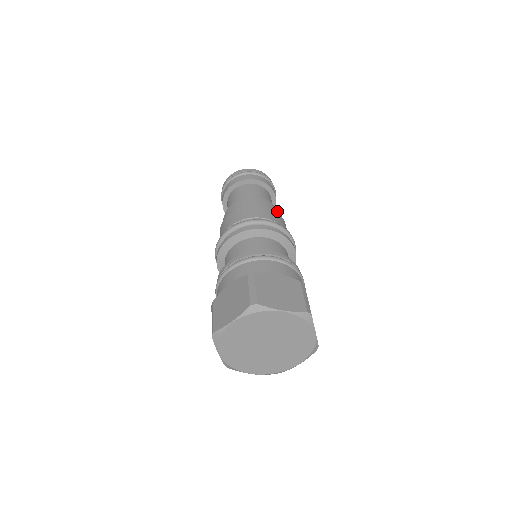
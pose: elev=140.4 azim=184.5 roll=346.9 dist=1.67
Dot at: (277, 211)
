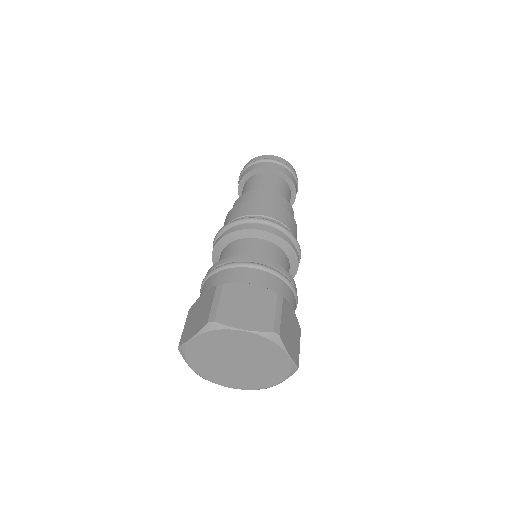
Dot at: occluded
